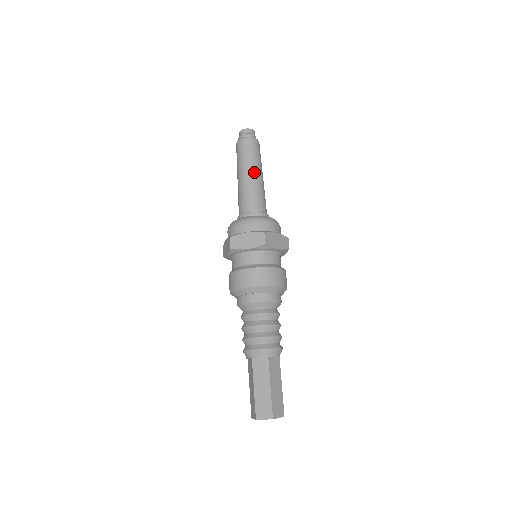
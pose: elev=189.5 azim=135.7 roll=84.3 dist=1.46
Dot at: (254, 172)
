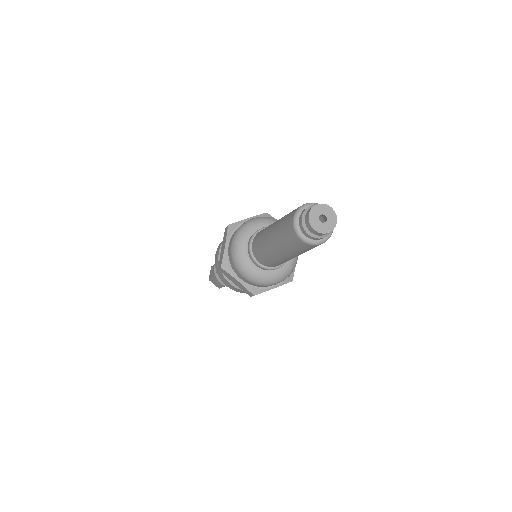
Dot at: (288, 257)
